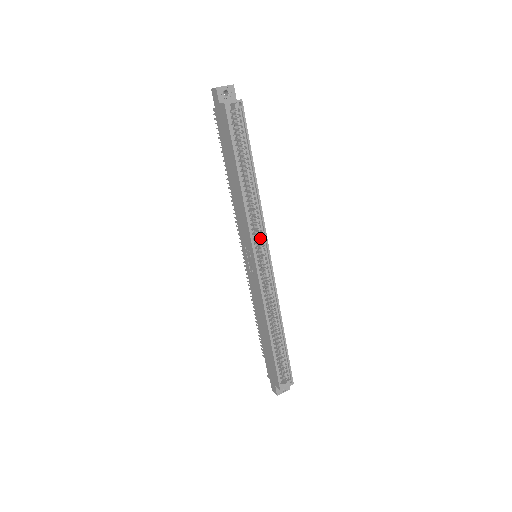
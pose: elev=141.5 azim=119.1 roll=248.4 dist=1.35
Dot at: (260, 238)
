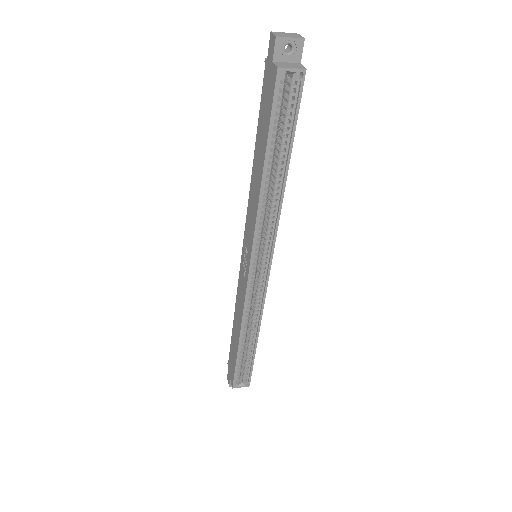
Dot at: (265, 245)
